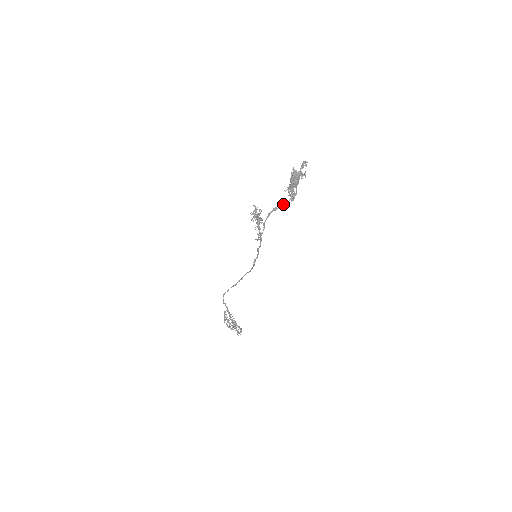
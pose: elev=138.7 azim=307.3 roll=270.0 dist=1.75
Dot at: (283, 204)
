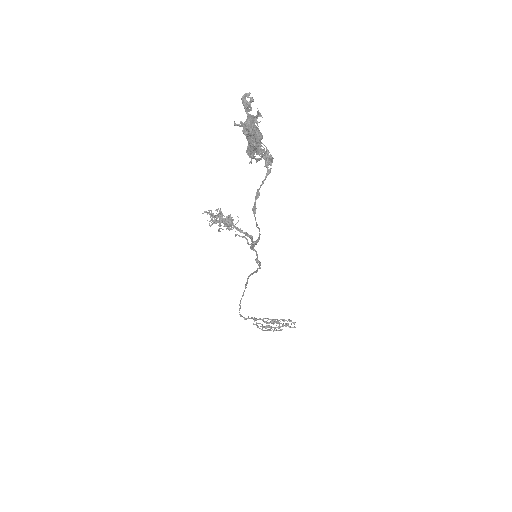
Dot at: (264, 180)
